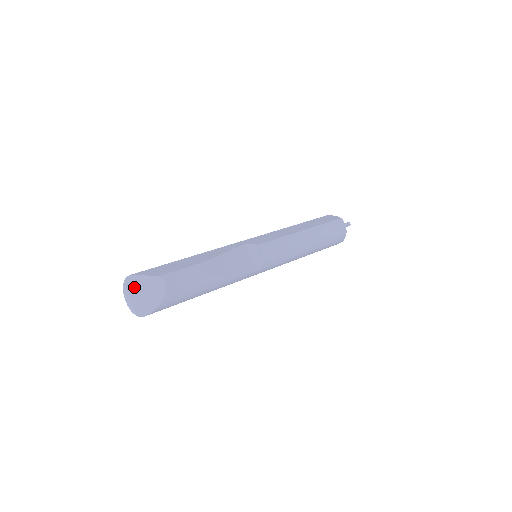
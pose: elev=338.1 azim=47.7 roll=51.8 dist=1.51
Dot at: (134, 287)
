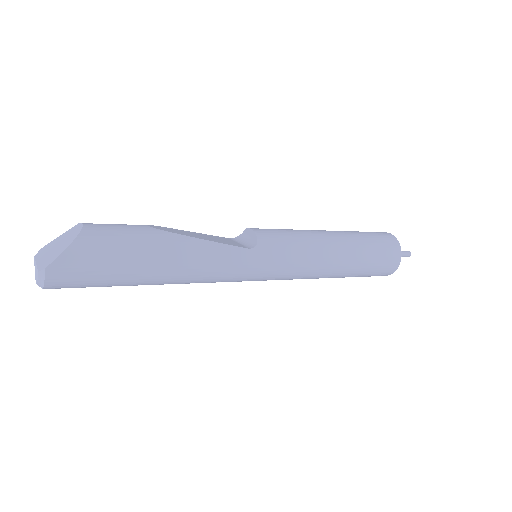
Dot at: (45, 251)
